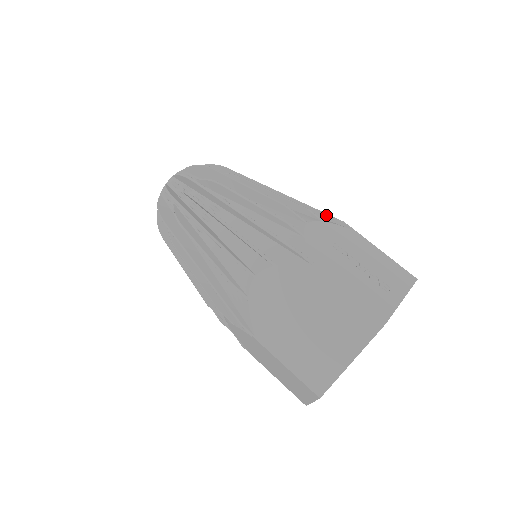
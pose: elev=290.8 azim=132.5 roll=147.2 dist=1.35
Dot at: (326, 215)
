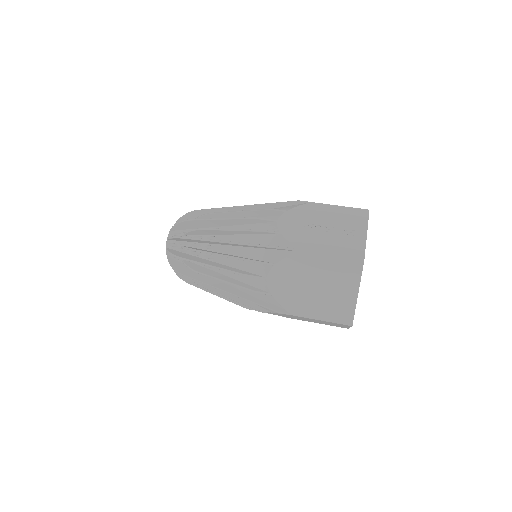
Dot at: (285, 203)
